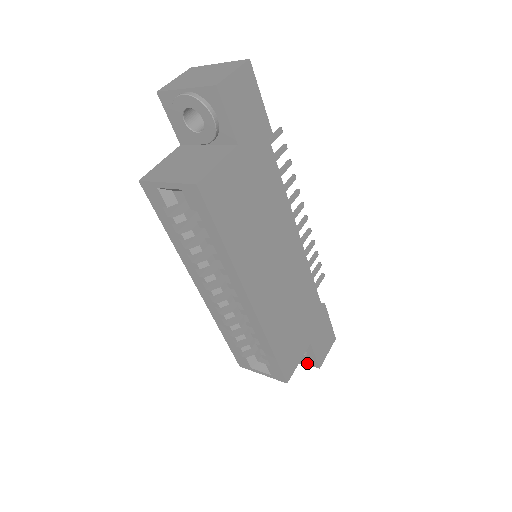
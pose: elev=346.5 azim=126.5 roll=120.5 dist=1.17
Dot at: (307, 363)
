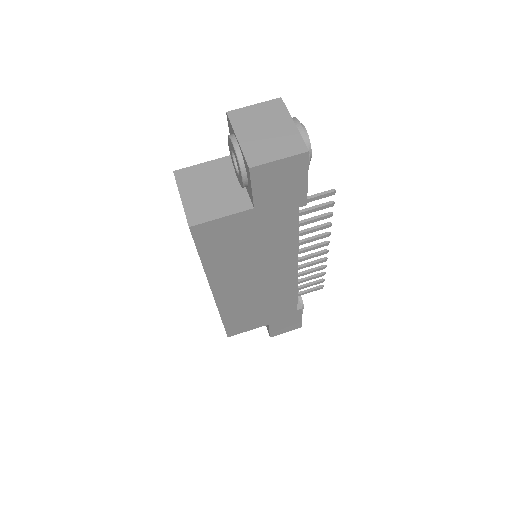
Dot at: (266, 326)
